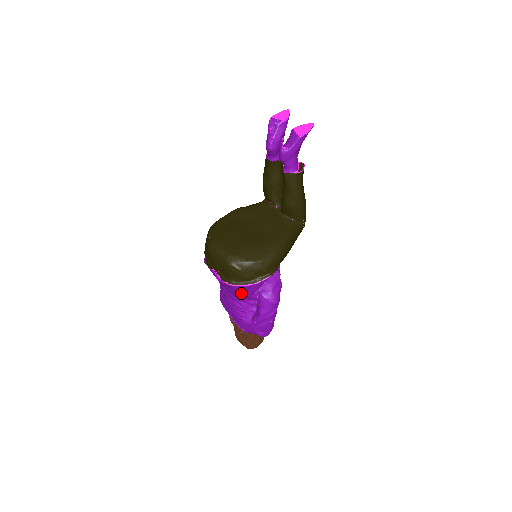
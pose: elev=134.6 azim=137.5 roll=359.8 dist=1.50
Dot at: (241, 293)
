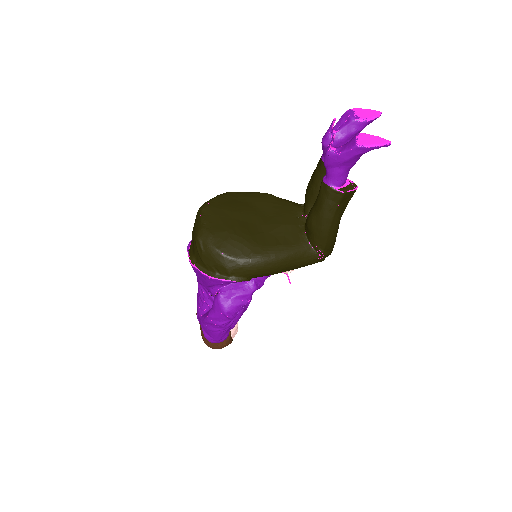
Dot at: (199, 278)
